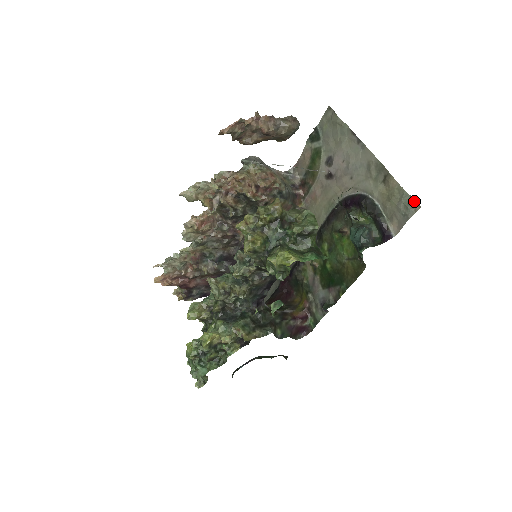
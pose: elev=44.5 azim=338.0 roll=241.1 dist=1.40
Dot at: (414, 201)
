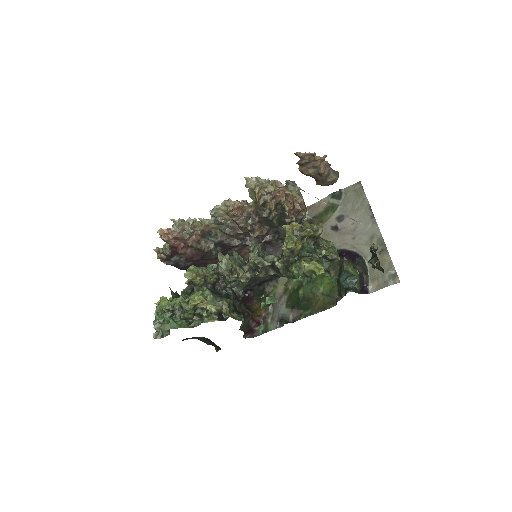
Dot at: (397, 276)
